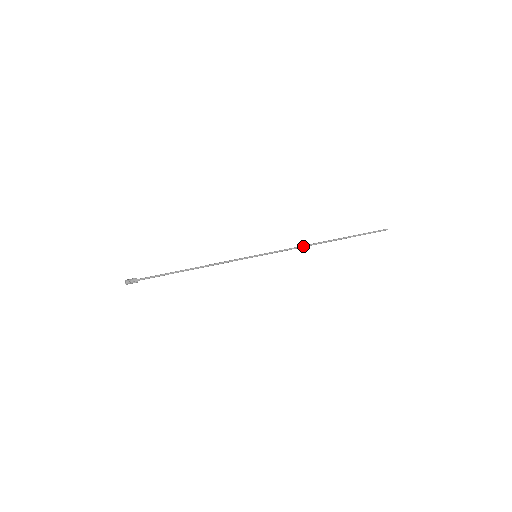
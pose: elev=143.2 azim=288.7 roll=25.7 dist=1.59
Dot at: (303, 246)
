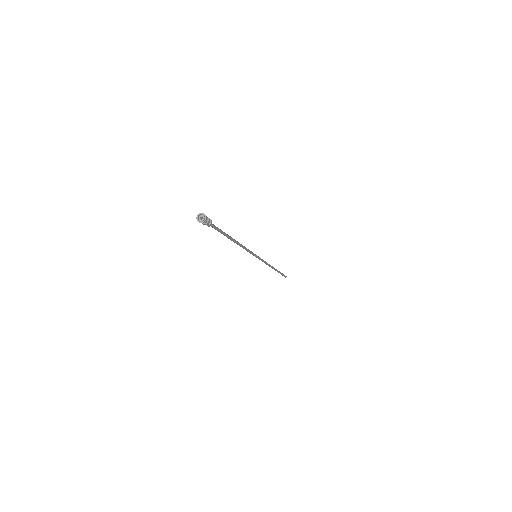
Dot at: (269, 264)
